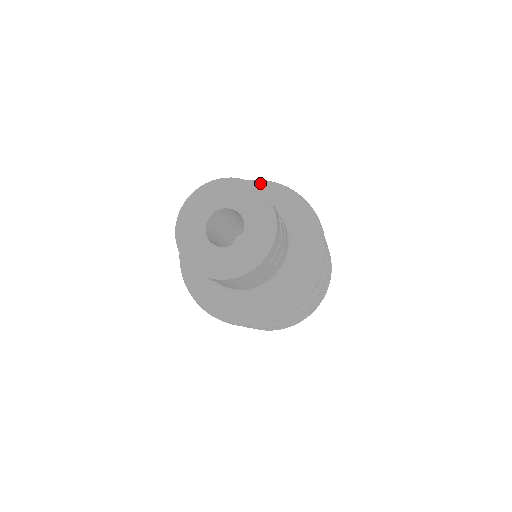
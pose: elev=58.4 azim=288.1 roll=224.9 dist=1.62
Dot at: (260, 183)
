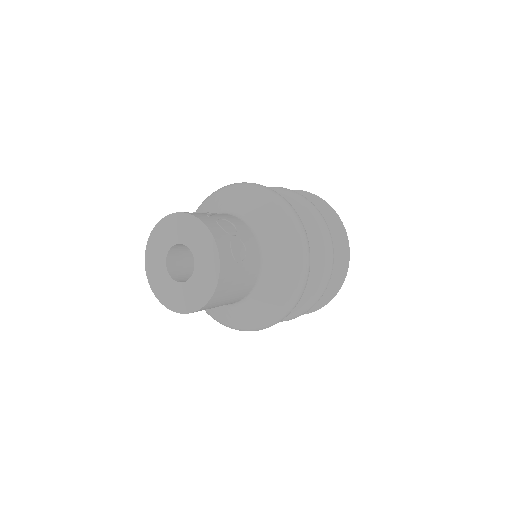
Dot at: (207, 200)
